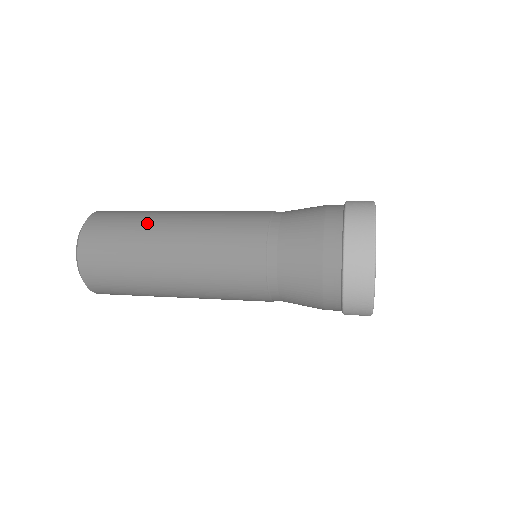
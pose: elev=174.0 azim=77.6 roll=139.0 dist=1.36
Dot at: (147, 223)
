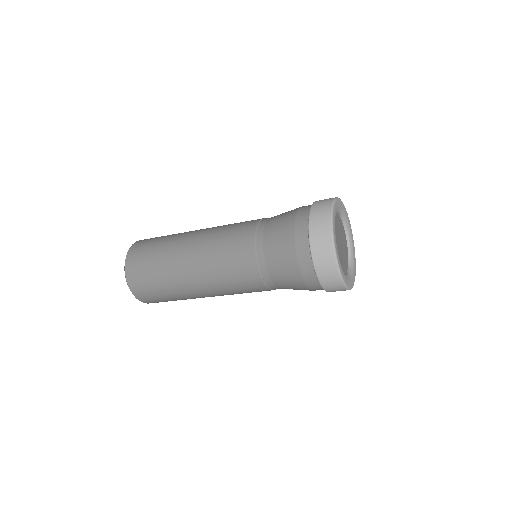
Dot at: occluded
